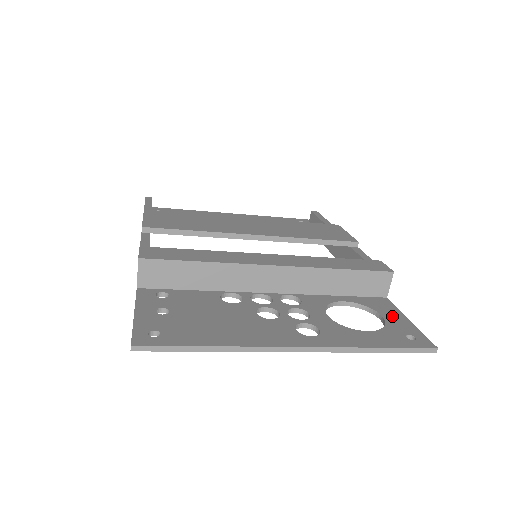
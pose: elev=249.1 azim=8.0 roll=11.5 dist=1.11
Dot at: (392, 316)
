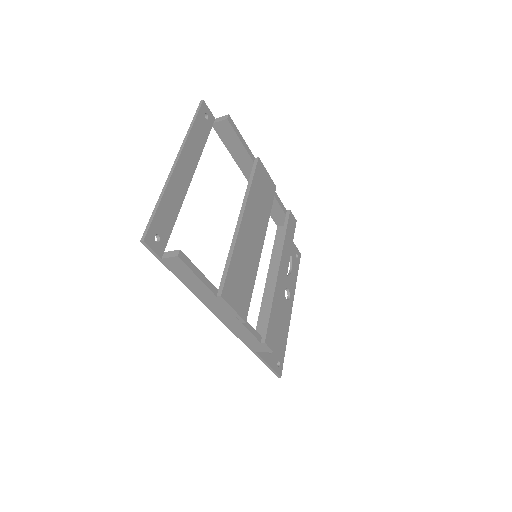
Dot at: occluded
